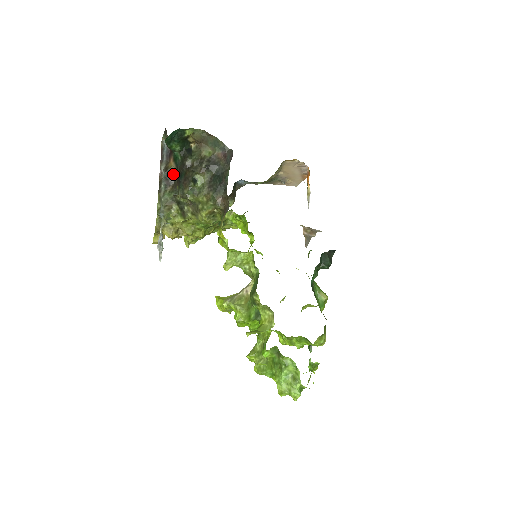
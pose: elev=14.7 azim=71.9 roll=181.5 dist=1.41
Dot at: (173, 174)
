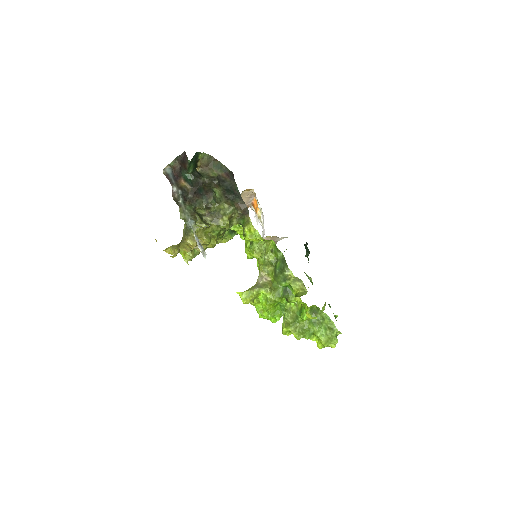
Dot at: (188, 191)
